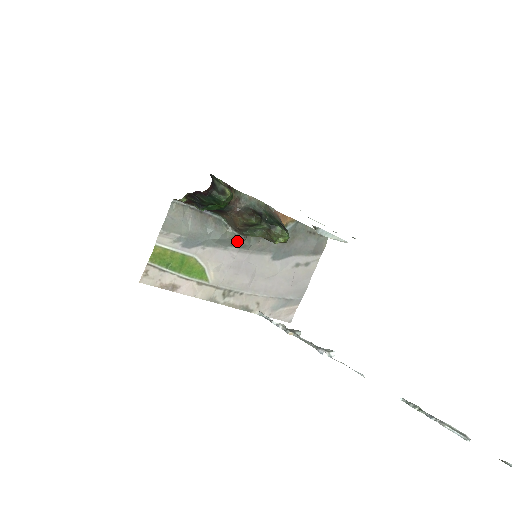
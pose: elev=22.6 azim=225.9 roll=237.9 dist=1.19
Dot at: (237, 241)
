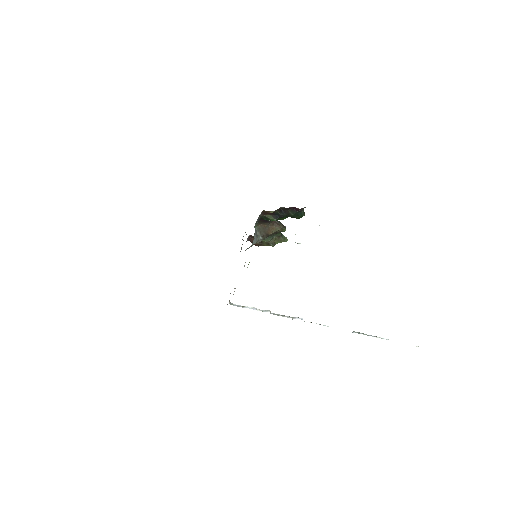
Dot at: occluded
